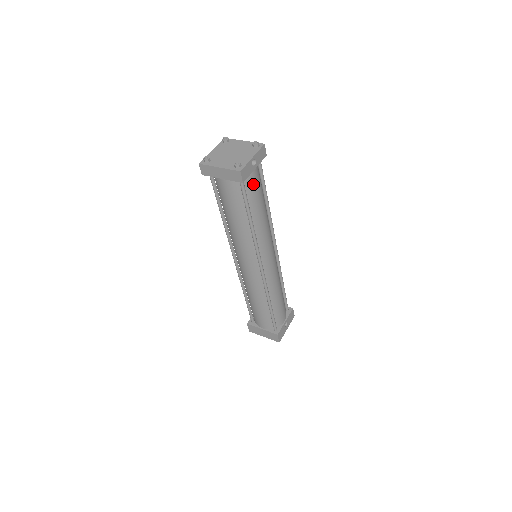
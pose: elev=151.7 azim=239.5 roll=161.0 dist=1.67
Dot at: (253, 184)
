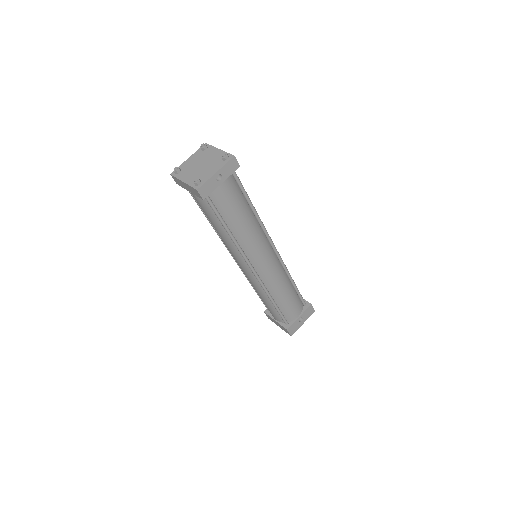
Dot at: (223, 197)
